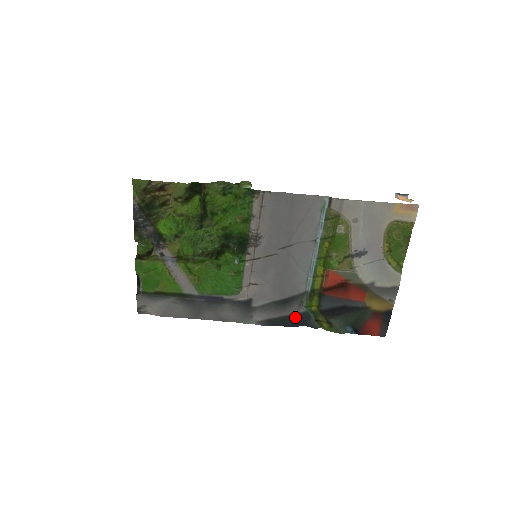
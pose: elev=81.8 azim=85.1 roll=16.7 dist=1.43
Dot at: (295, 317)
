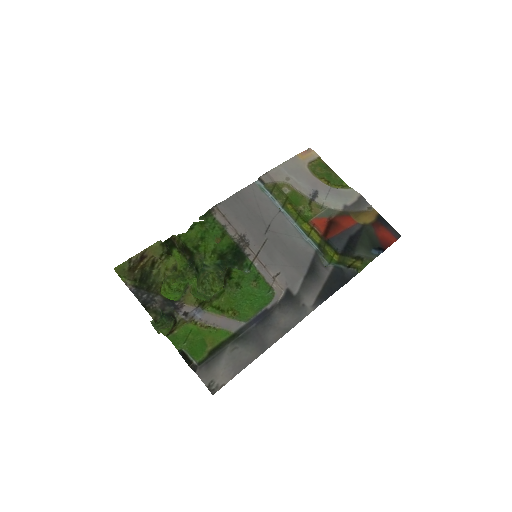
Dot at: (333, 279)
